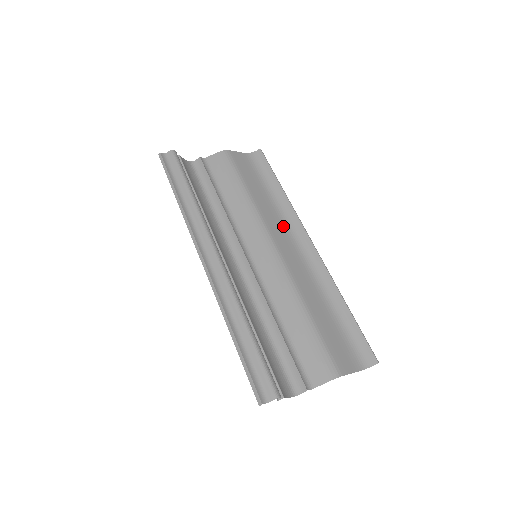
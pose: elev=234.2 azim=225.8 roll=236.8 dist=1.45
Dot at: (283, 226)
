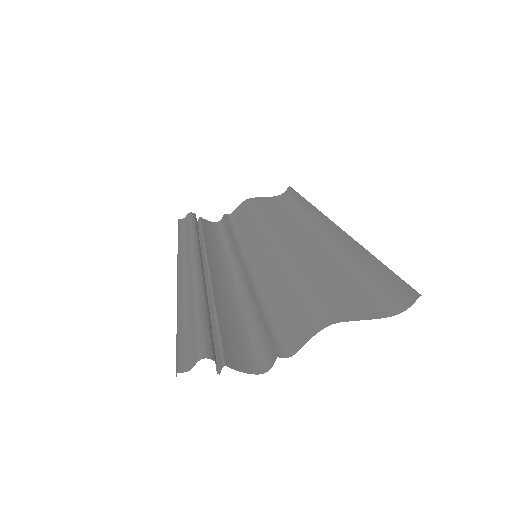
Dot at: (299, 225)
